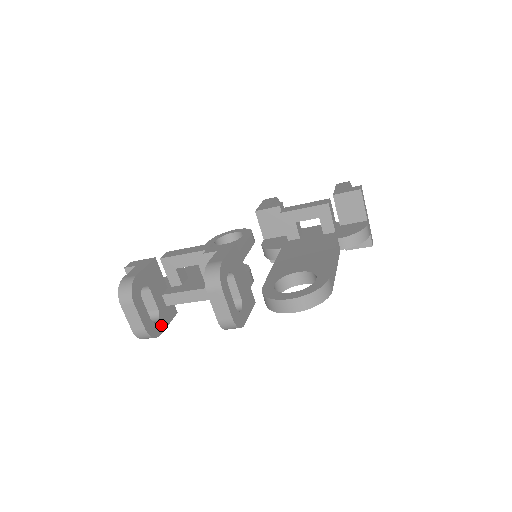
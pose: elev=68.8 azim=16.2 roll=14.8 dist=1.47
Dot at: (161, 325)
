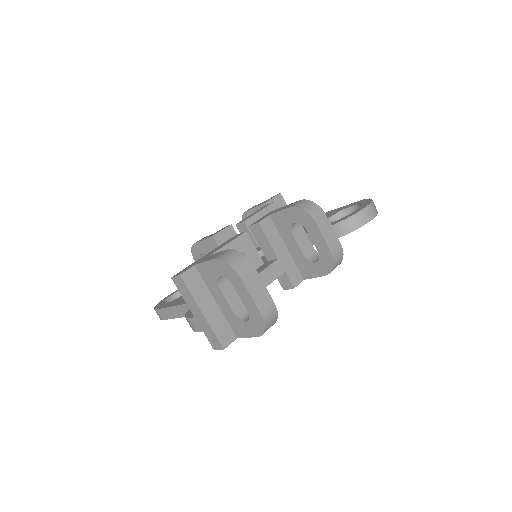
Dot at: occluded
